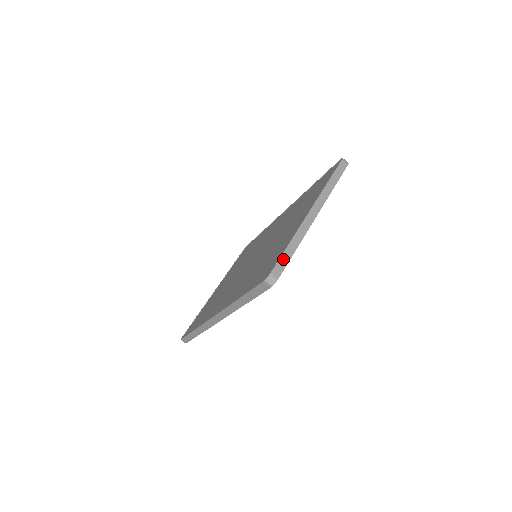
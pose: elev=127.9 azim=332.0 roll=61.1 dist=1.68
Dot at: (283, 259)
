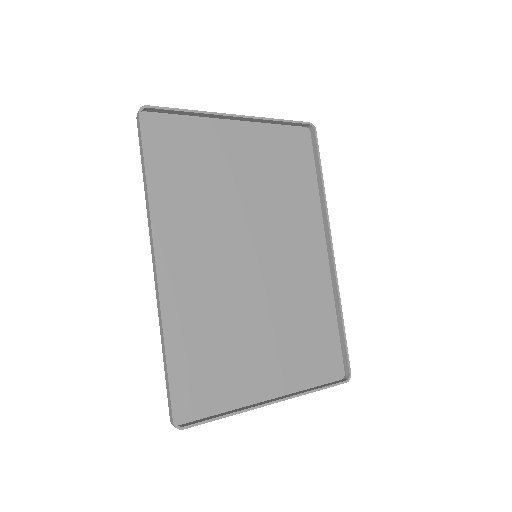
Dot at: (167, 111)
